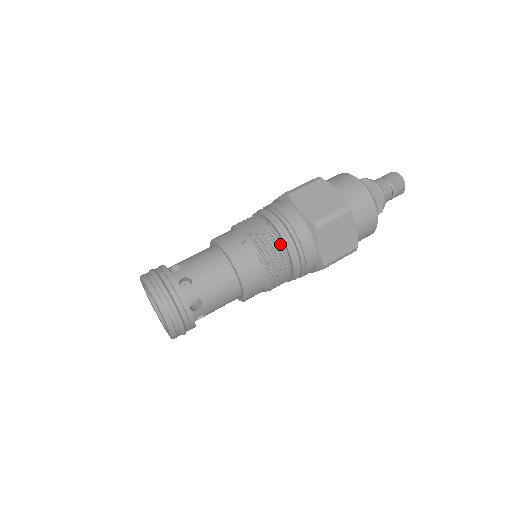
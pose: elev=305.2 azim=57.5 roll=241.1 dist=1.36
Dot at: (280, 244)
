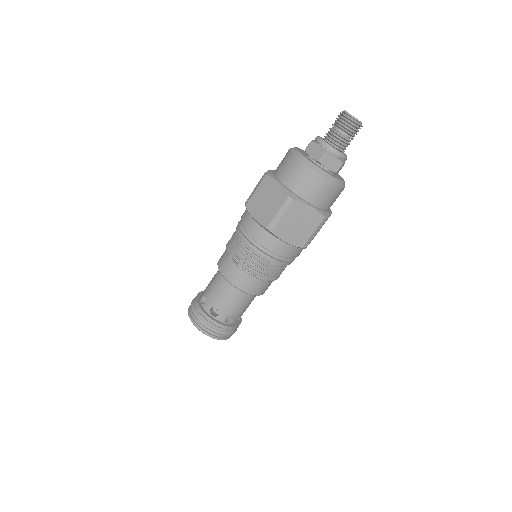
Dot at: (280, 266)
